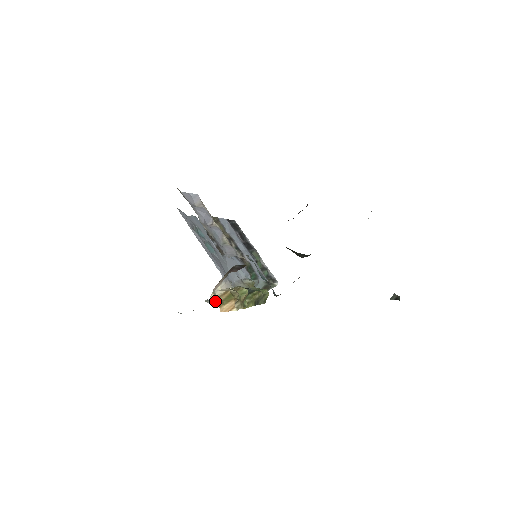
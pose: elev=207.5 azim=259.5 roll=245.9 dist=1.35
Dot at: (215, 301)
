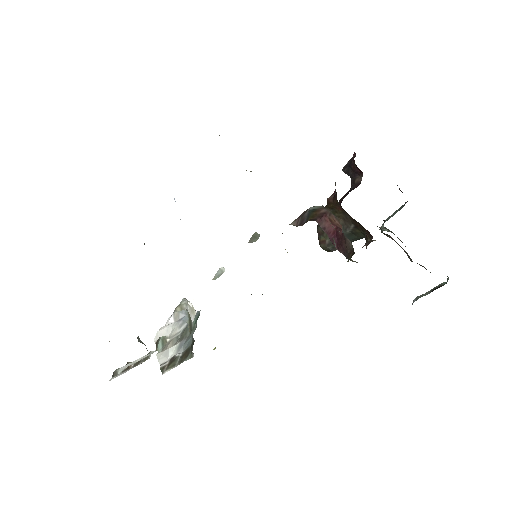
Dot at: occluded
